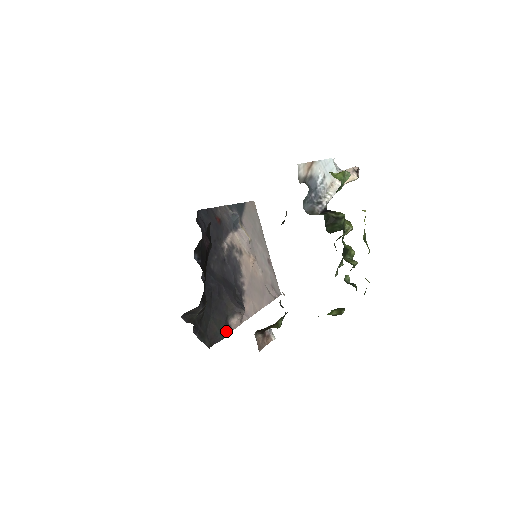
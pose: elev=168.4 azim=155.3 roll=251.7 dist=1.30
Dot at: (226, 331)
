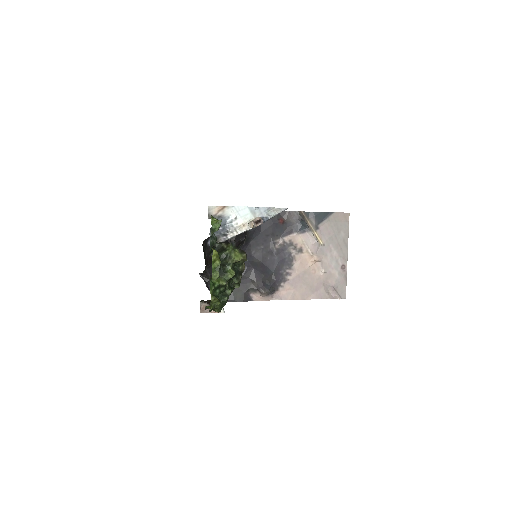
Dot at: (242, 298)
